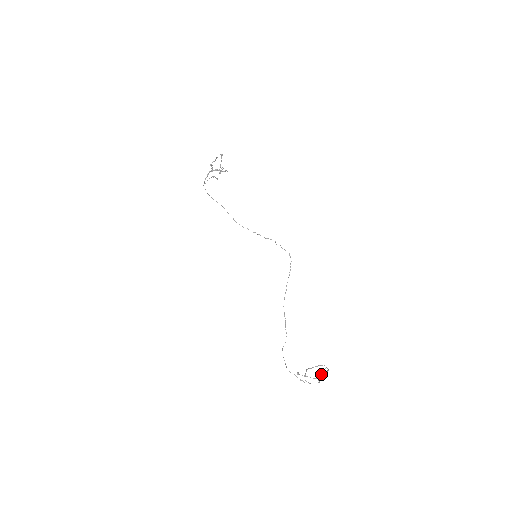
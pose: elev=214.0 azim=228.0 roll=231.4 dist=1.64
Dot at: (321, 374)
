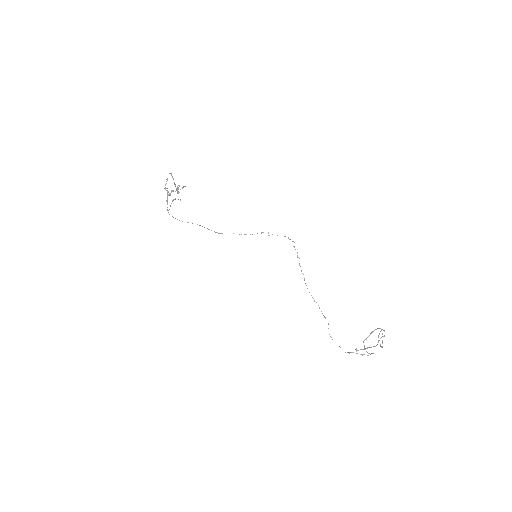
Dot at: occluded
